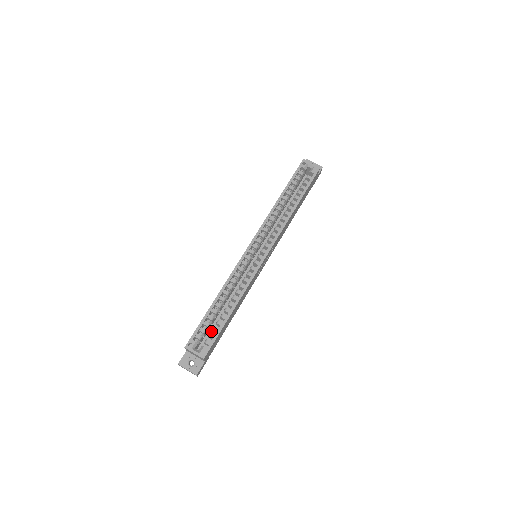
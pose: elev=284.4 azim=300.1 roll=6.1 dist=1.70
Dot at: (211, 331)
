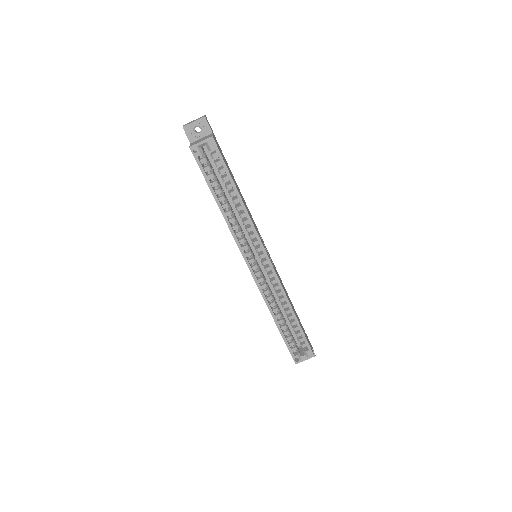
Dot at: (292, 329)
